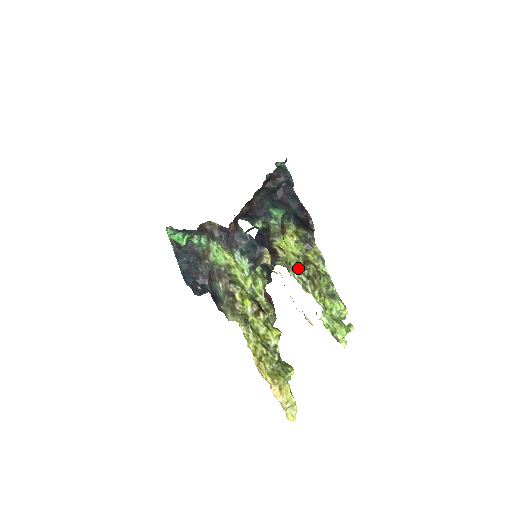
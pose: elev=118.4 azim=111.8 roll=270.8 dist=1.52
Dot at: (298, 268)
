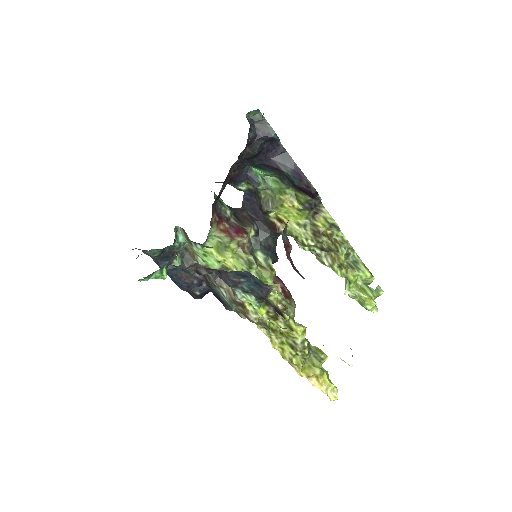
Dot at: (308, 242)
